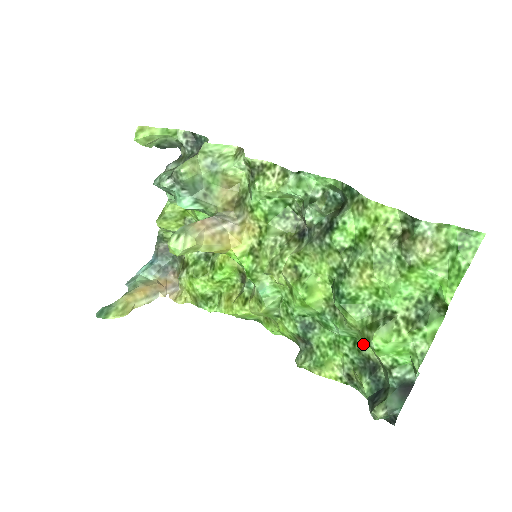
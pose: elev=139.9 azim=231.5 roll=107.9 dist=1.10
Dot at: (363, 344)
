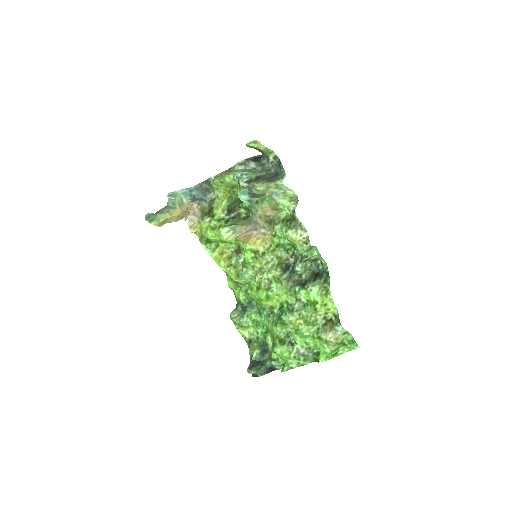
Dot at: (270, 338)
